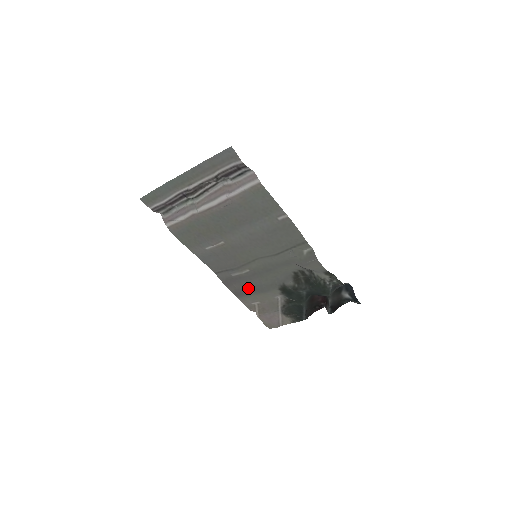
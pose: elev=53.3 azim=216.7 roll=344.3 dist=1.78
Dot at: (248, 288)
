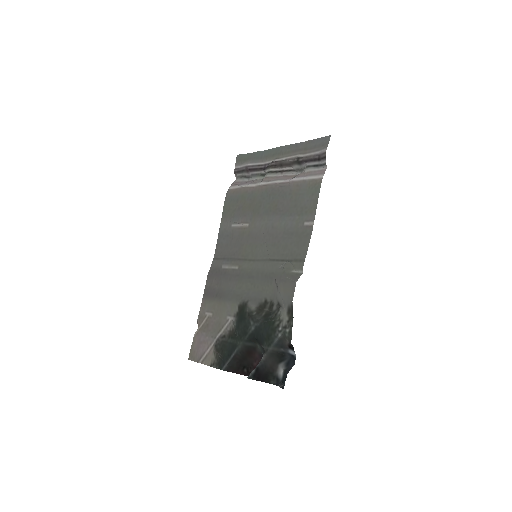
Dot at: (219, 291)
